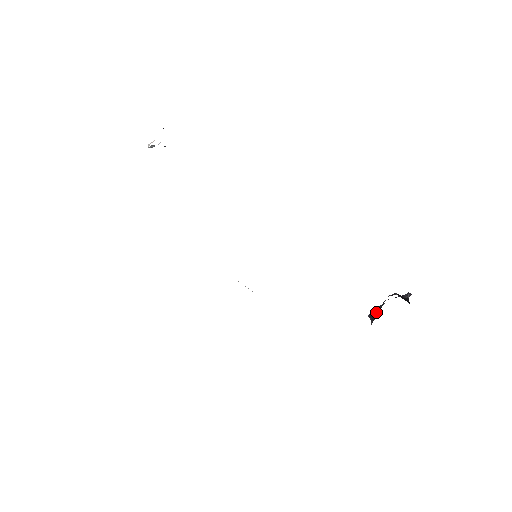
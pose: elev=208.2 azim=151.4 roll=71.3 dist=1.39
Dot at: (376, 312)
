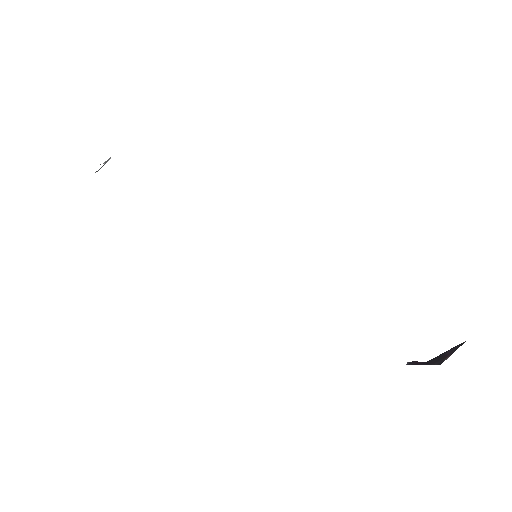
Dot at: (430, 360)
